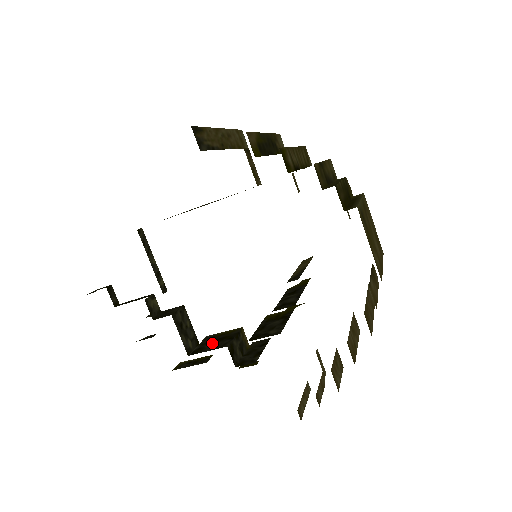
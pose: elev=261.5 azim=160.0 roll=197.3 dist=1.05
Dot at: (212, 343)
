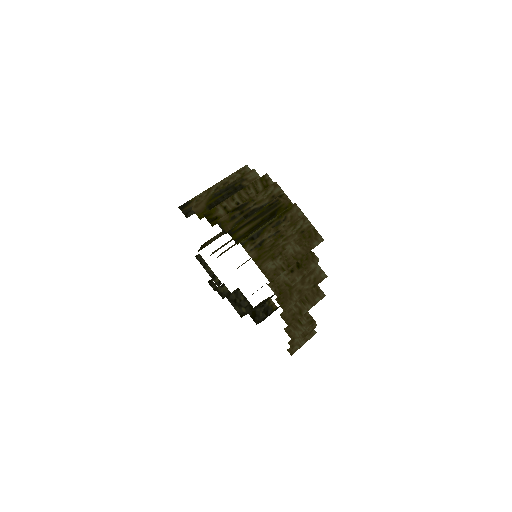
Dot at: (252, 309)
